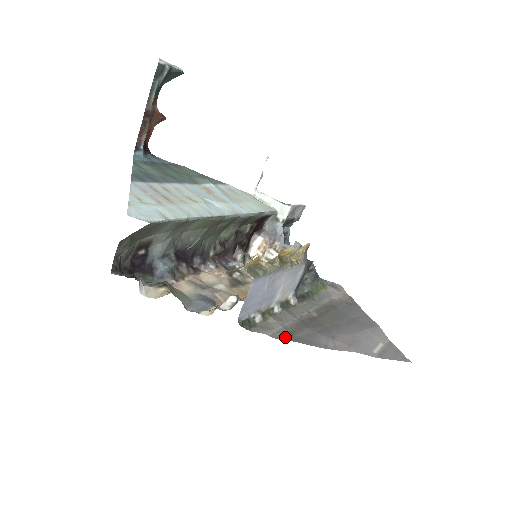
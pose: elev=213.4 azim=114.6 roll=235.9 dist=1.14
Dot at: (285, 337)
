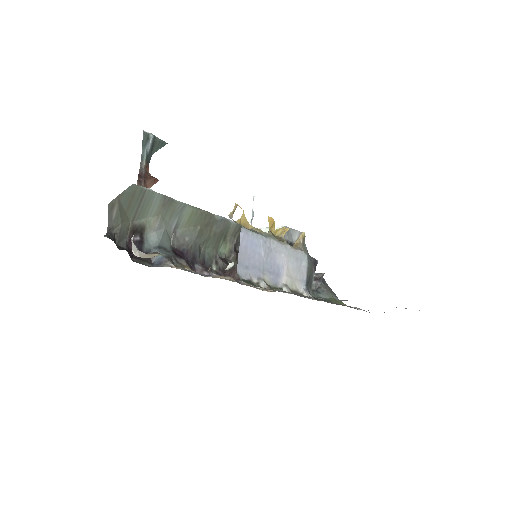
Dot at: occluded
